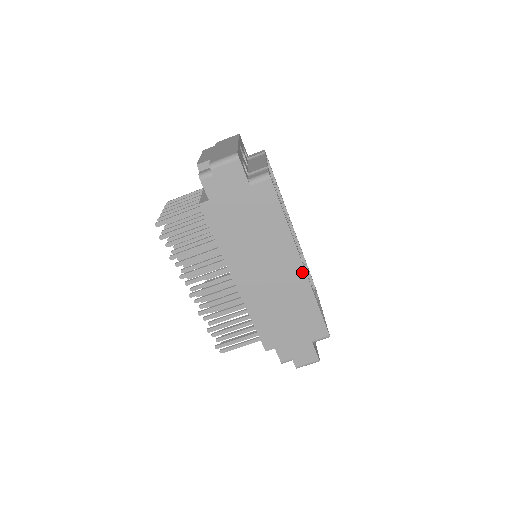
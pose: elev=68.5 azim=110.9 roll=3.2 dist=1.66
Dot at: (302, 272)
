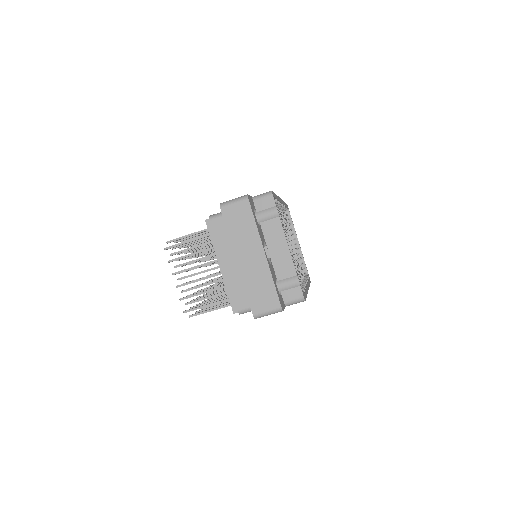
Dot at: occluded
